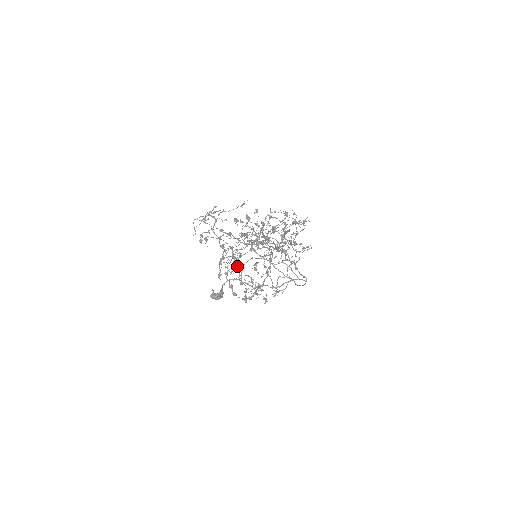
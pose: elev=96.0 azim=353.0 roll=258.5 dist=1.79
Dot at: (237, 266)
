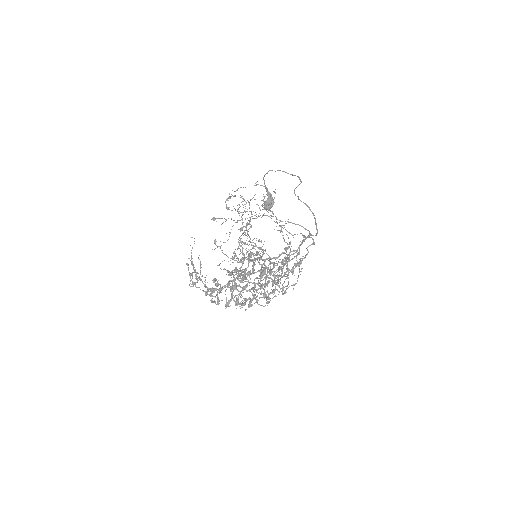
Dot at: occluded
